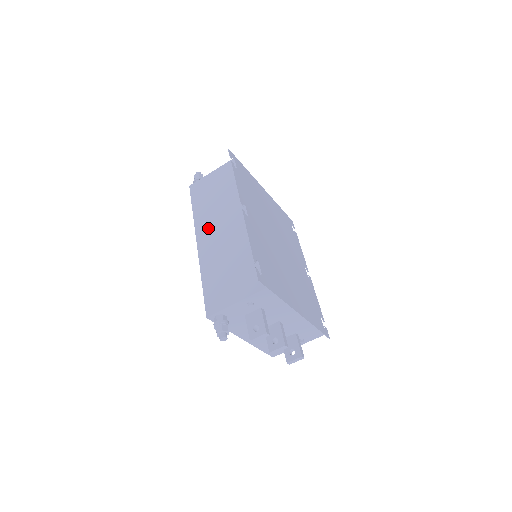
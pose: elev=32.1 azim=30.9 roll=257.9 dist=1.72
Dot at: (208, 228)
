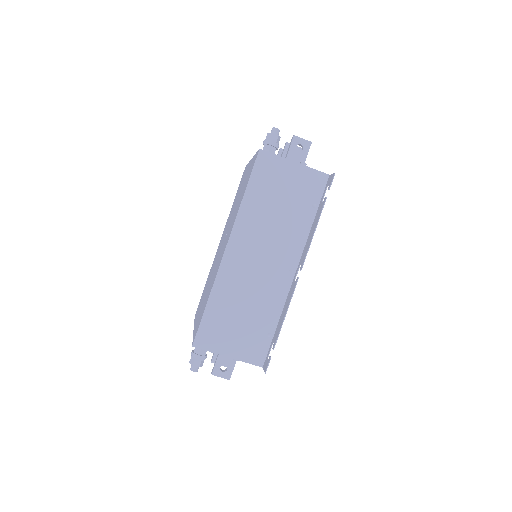
Dot at: (248, 241)
